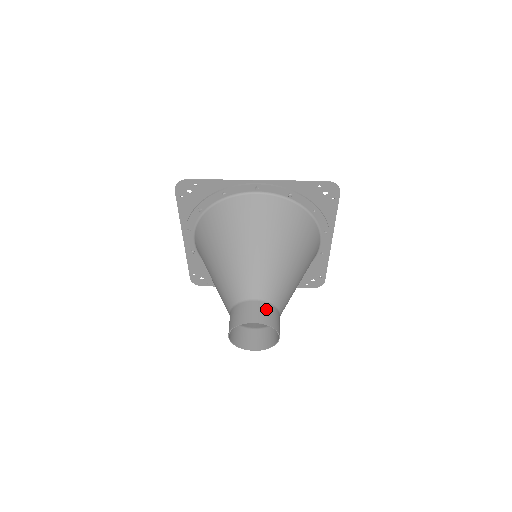
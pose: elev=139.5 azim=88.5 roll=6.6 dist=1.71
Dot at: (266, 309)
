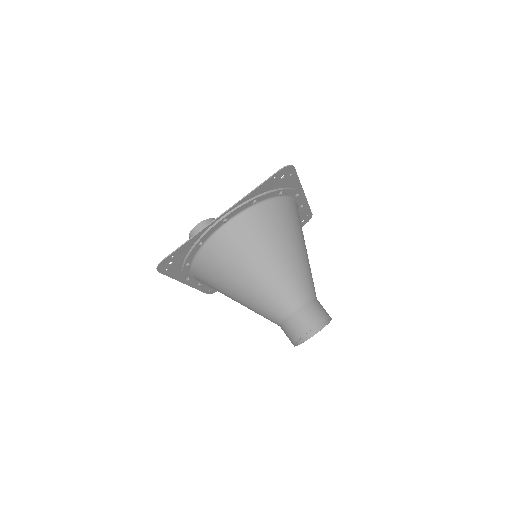
Dot at: (309, 310)
